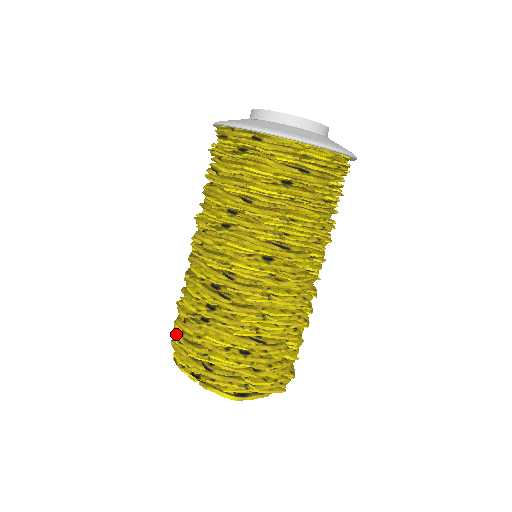
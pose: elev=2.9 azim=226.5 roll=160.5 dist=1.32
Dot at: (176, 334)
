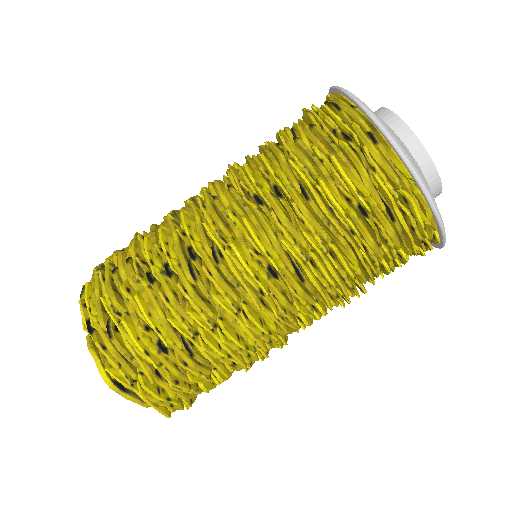
Dot at: (107, 265)
